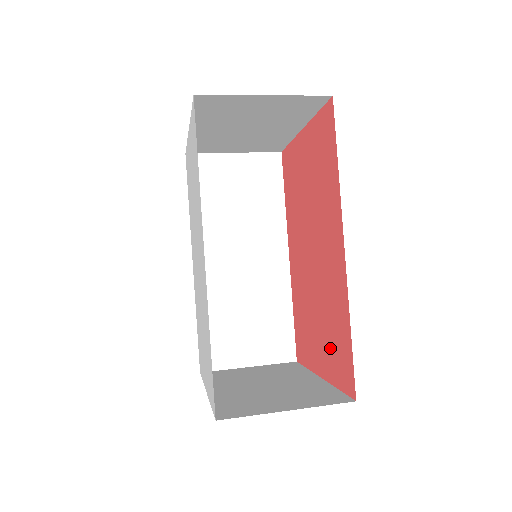
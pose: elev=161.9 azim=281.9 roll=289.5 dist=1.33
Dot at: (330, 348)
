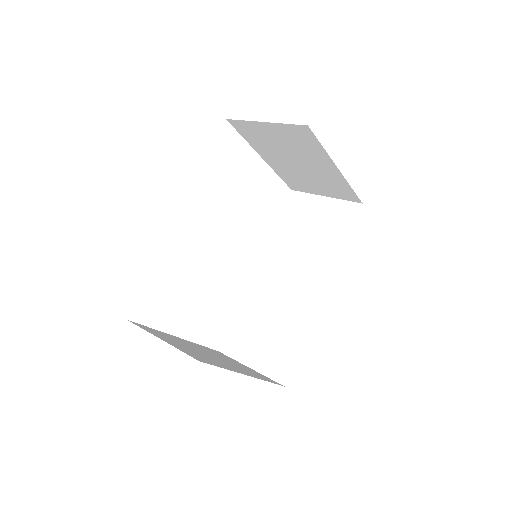
Dot at: occluded
